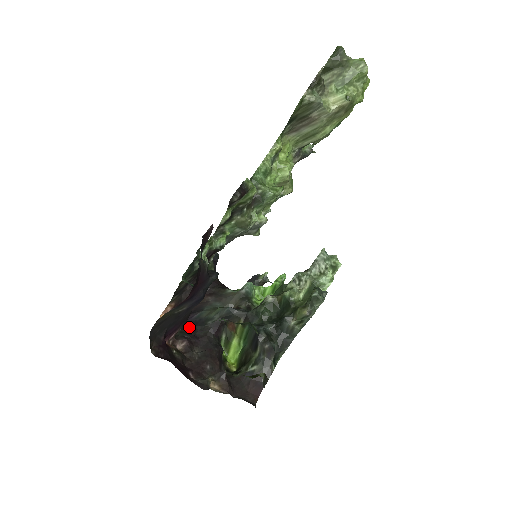
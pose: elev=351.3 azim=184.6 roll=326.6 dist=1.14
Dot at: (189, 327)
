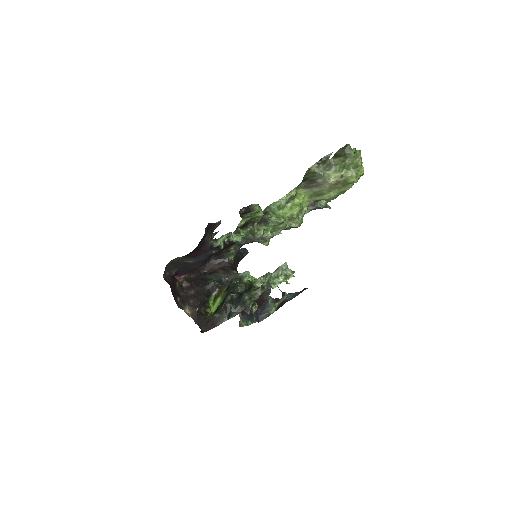
Dot at: (198, 279)
